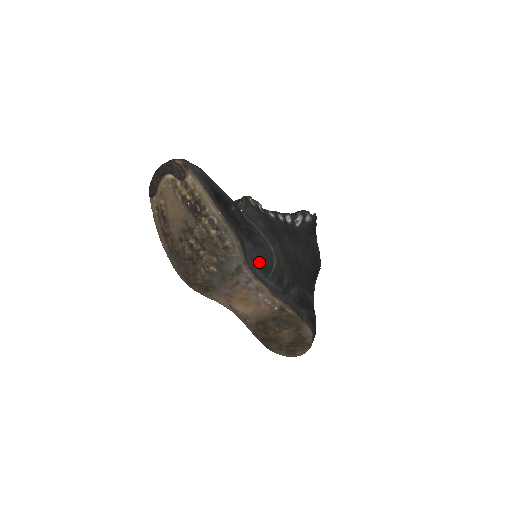
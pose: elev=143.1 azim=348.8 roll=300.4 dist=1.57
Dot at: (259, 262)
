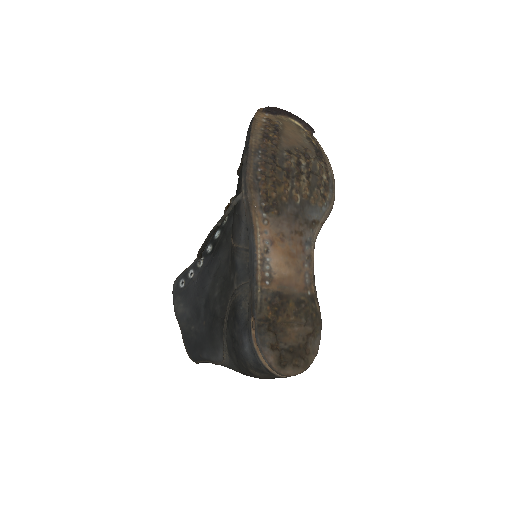
Dot at: occluded
